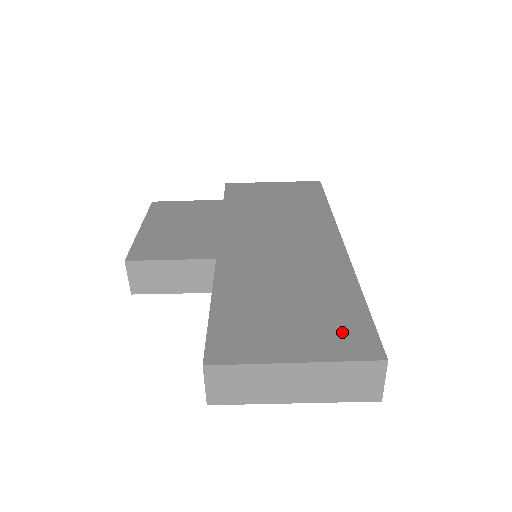
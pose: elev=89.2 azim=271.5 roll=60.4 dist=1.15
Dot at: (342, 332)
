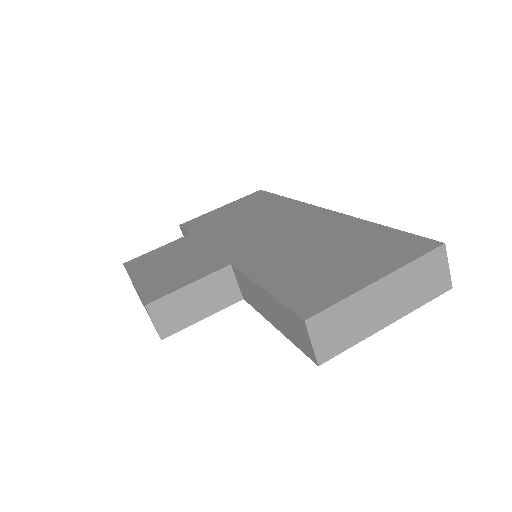
Dot at: (391, 248)
